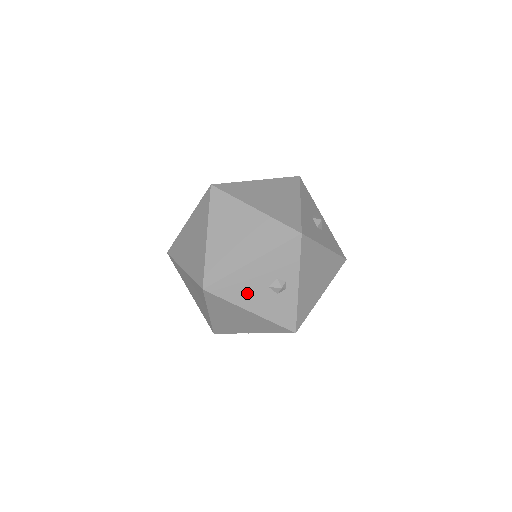
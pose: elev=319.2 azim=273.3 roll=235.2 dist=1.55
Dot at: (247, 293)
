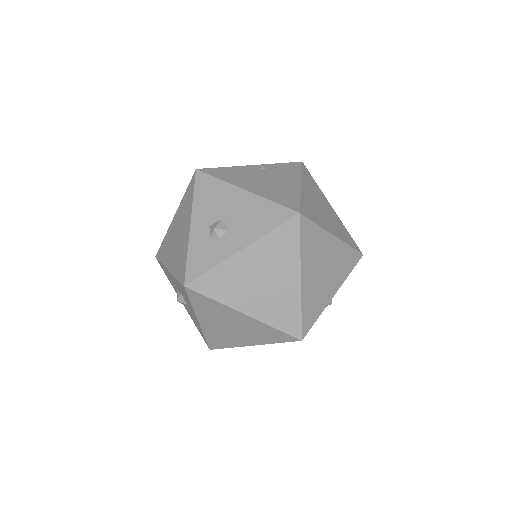
Dot at: occluded
